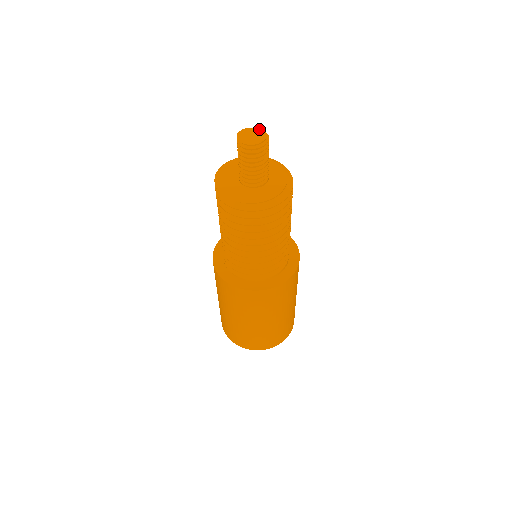
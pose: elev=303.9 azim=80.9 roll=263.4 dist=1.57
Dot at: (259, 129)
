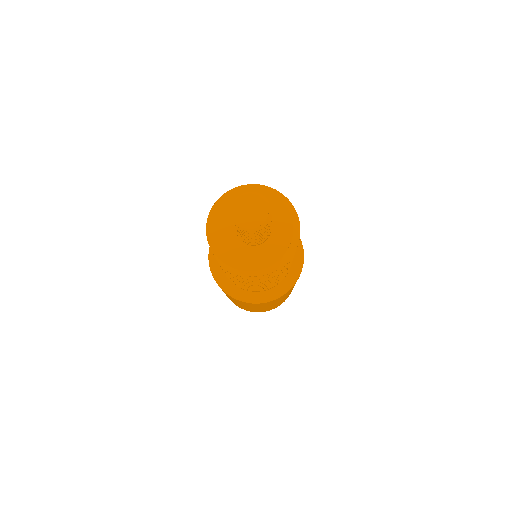
Dot at: (261, 198)
